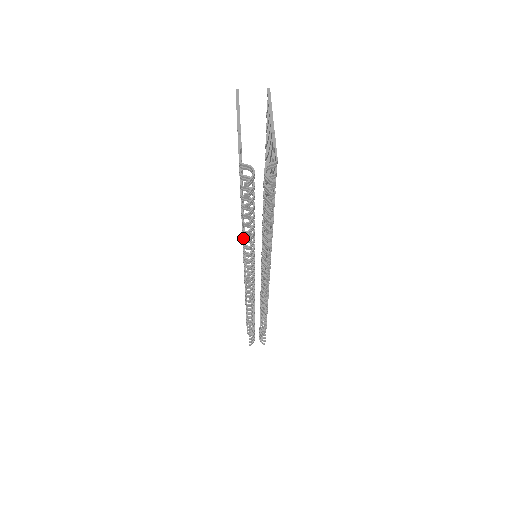
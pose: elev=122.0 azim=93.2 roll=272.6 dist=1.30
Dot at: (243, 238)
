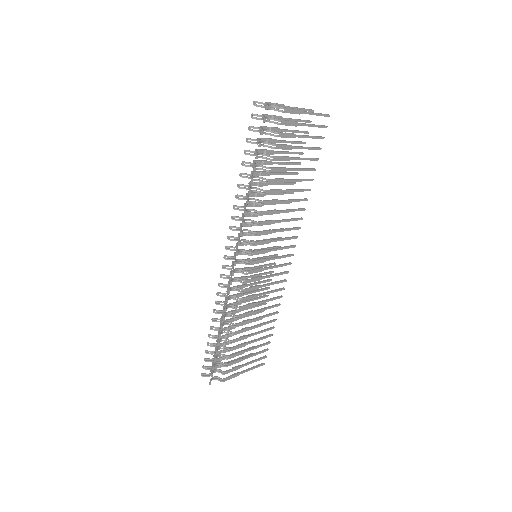
Dot at: (246, 193)
